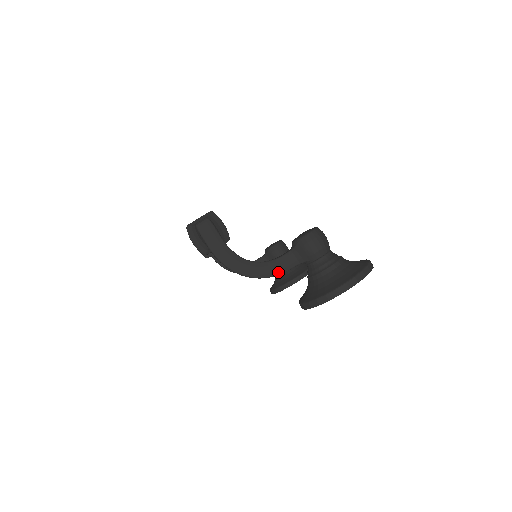
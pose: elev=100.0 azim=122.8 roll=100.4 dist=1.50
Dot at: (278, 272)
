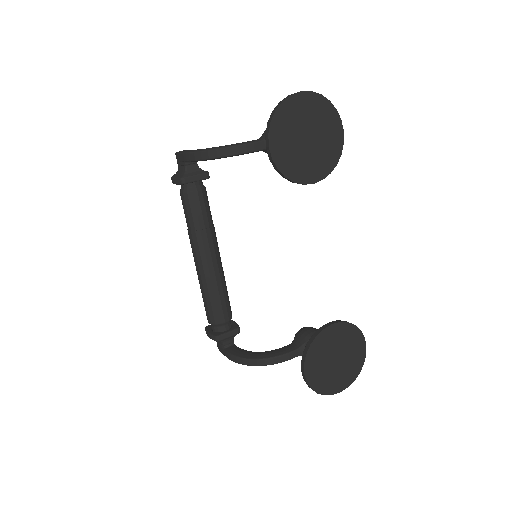
Dot at: (244, 143)
